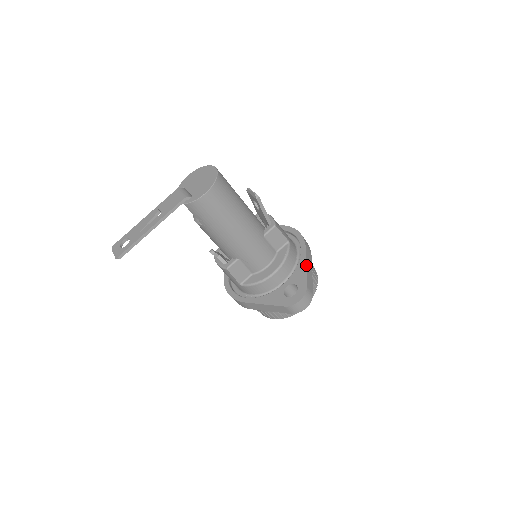
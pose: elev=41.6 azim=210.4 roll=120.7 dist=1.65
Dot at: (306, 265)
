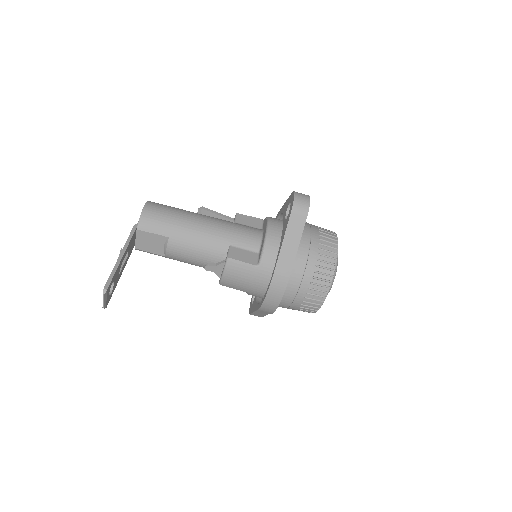
Dot at: (285, 203)
